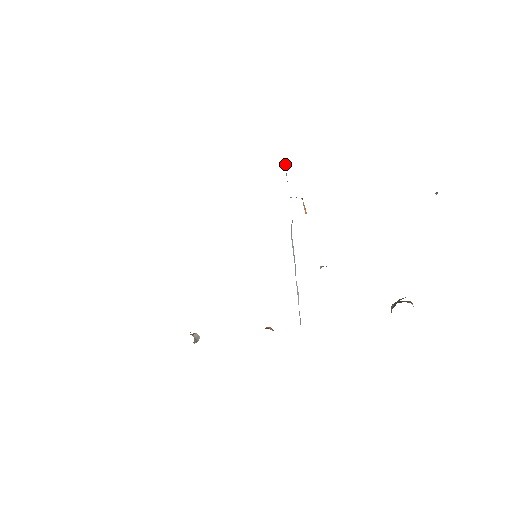
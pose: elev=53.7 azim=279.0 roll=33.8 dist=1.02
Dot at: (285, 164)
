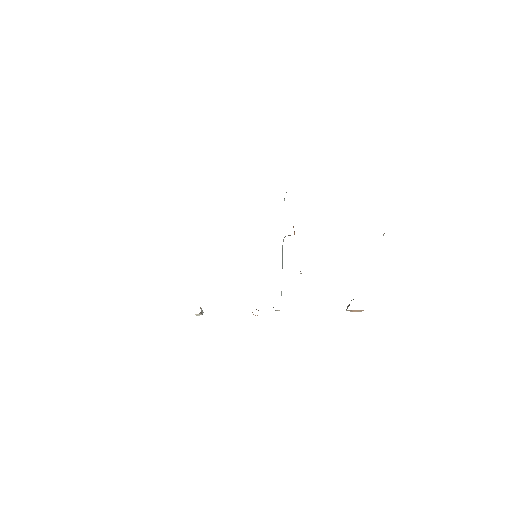
Dot at: (284, 200)
